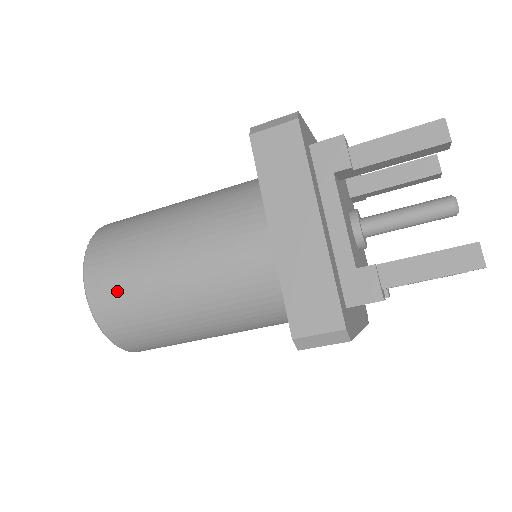
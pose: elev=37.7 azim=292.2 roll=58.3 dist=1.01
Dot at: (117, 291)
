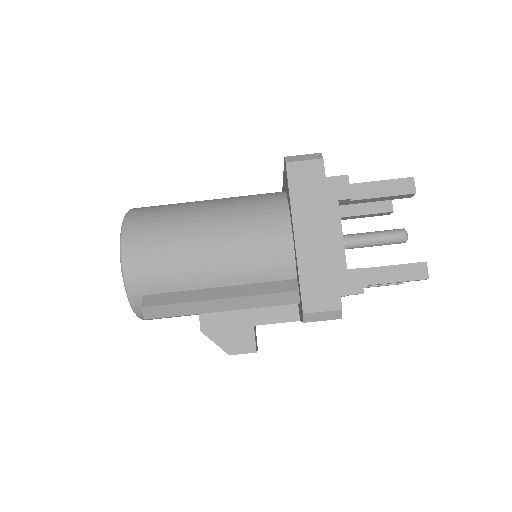
Dot at: occluded
